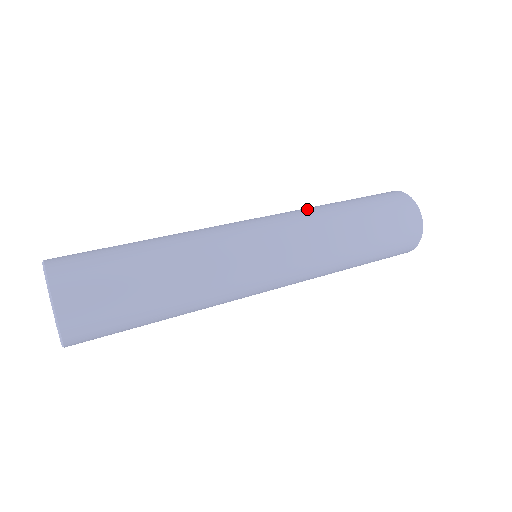
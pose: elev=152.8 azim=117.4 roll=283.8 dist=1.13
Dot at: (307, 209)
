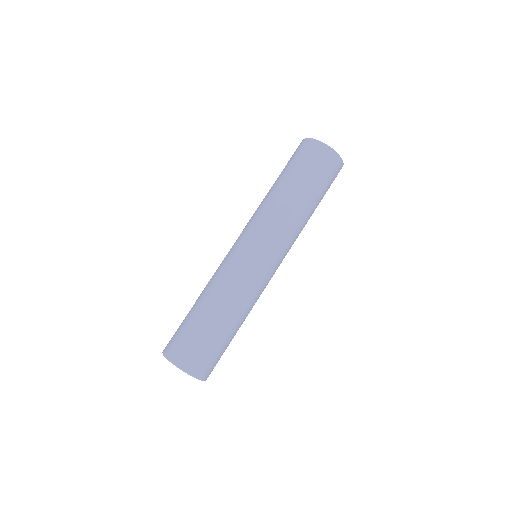
Dot at: (269, 209)
